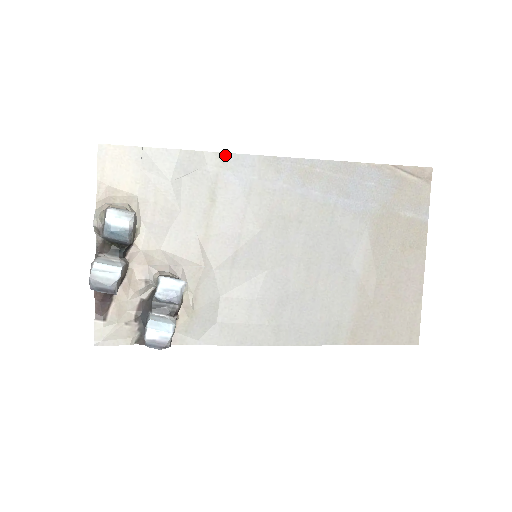
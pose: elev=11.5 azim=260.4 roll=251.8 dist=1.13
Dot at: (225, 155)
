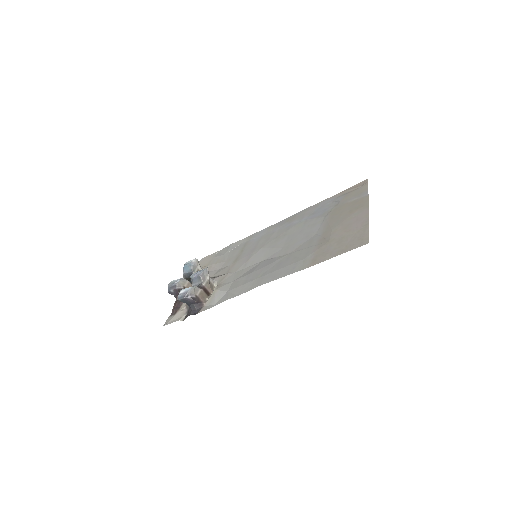
Dot at: (252, 235)
